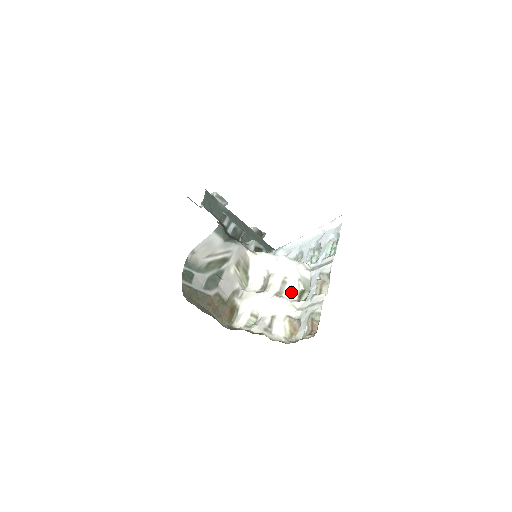
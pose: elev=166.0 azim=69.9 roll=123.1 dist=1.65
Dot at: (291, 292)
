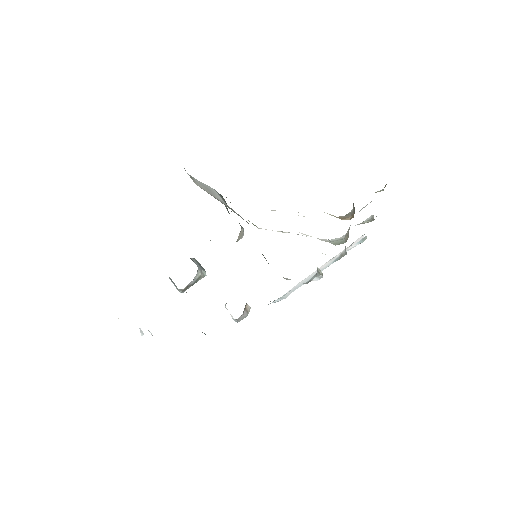
Dot at: occluded
